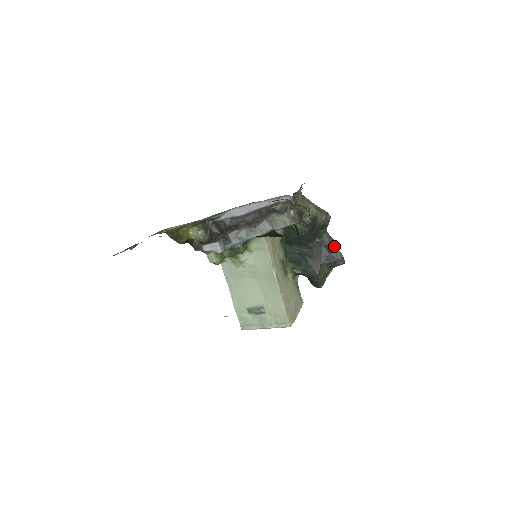
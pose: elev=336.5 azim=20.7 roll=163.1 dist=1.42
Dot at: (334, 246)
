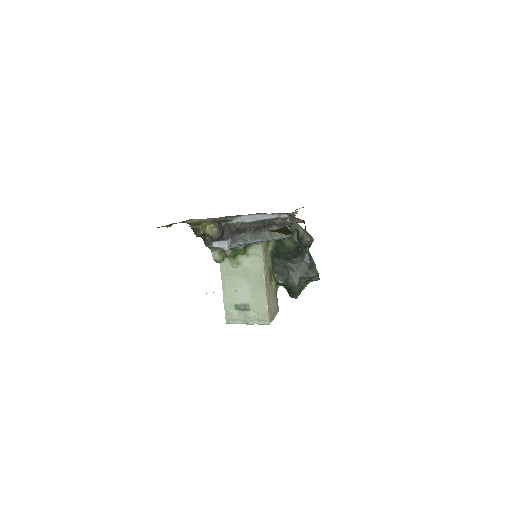
Dot at: (313, 264)
